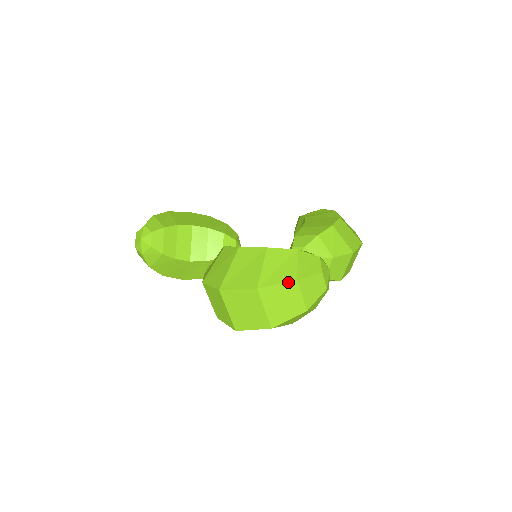
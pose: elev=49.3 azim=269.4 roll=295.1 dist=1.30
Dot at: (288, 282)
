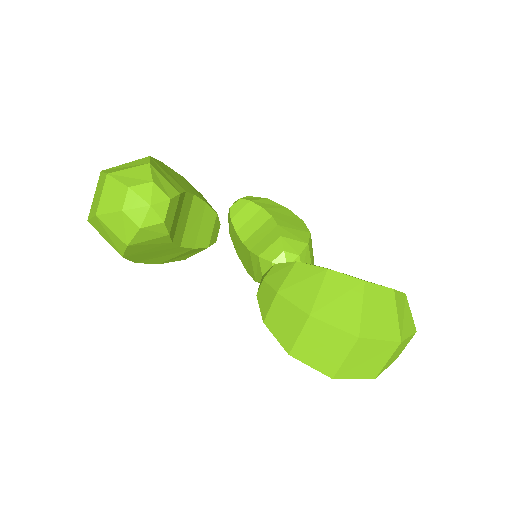
Dot at: (413, 334)
